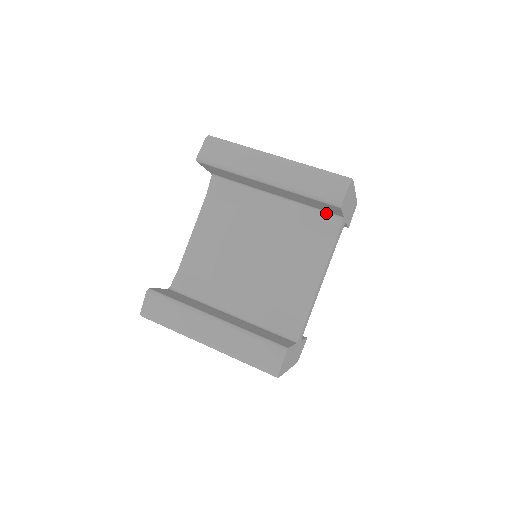
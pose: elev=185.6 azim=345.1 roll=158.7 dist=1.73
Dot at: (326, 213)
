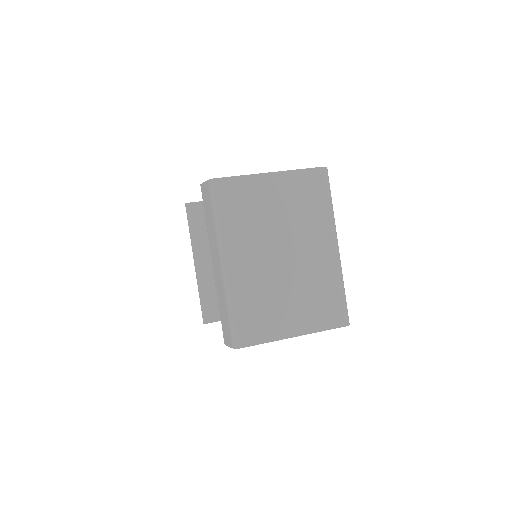
Dot at: occluded
